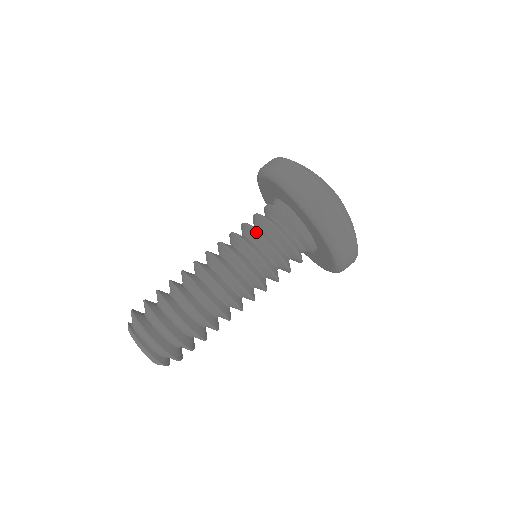
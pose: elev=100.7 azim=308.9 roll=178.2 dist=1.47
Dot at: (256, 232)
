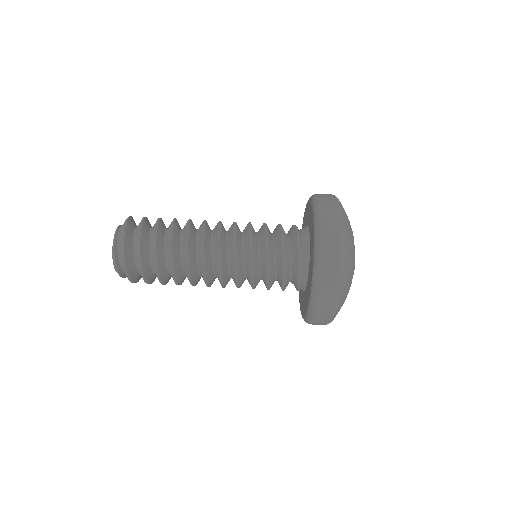
Dot at: (267, 270)
